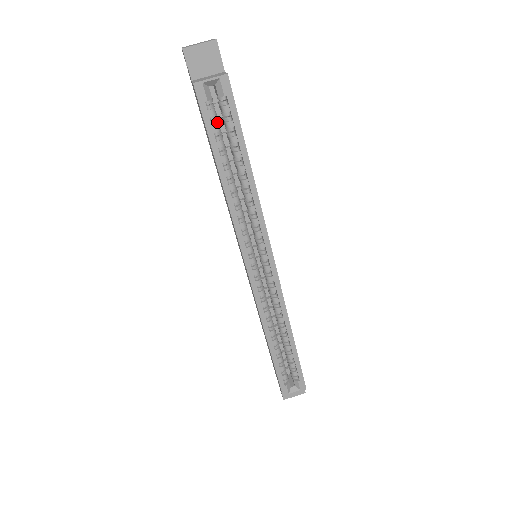
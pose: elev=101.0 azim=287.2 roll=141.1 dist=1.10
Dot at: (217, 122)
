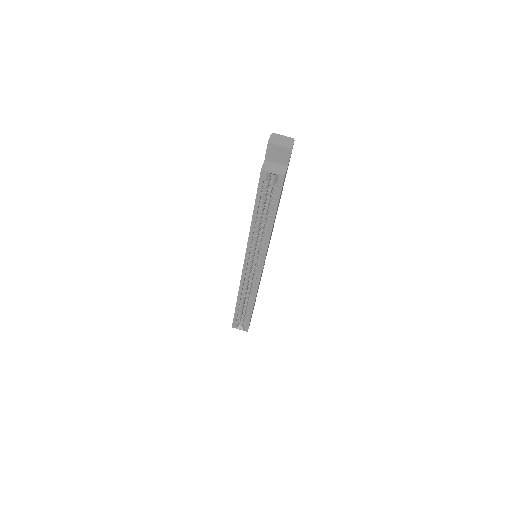
Dot at: (266, 191)
